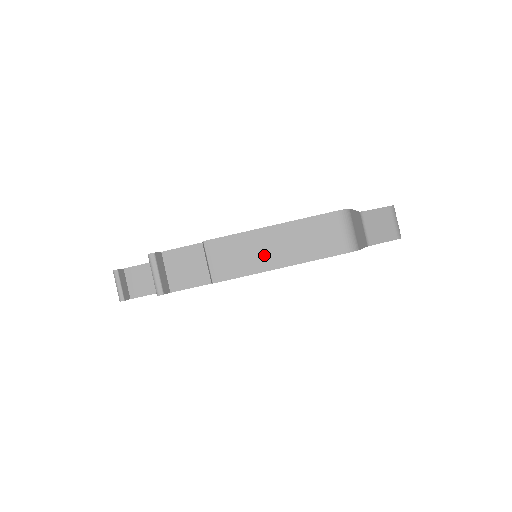
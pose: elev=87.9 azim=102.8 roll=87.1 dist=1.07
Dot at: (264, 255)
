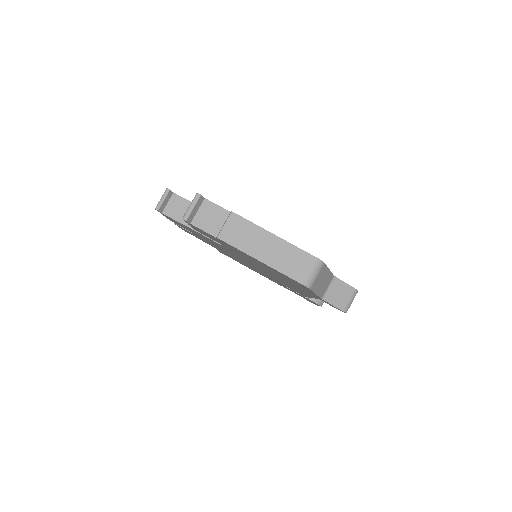
Dot at: (257, 247)
